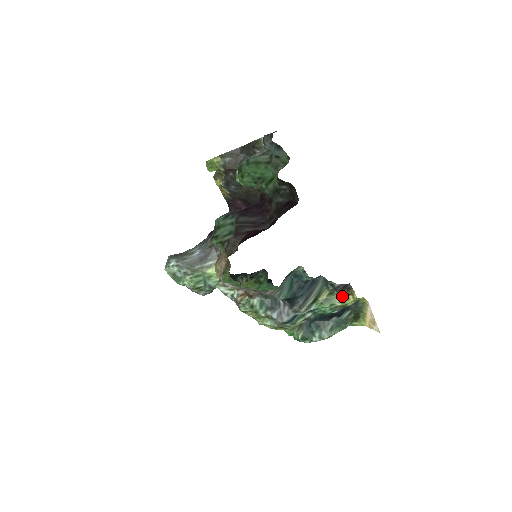
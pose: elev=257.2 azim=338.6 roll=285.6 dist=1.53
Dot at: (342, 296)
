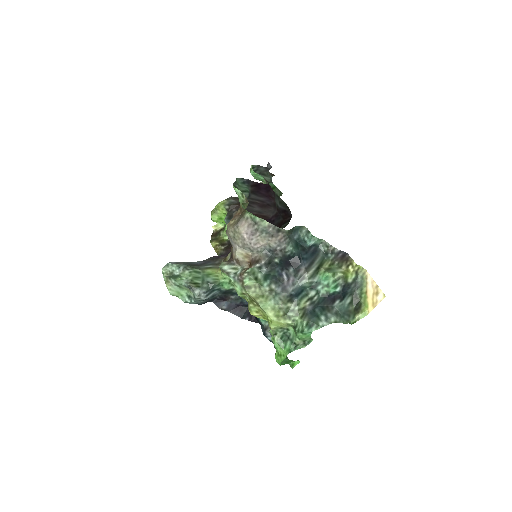
Dot at: (342, 268)
